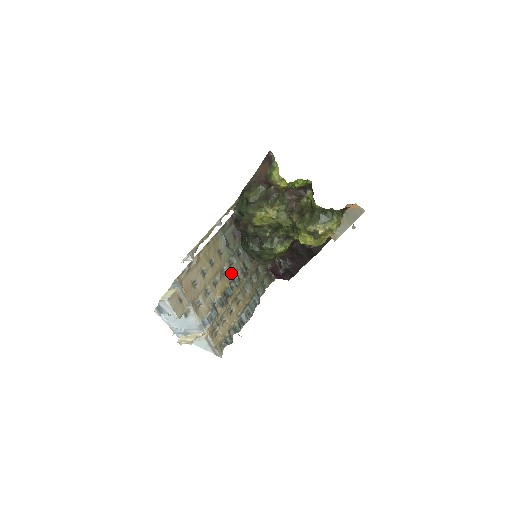
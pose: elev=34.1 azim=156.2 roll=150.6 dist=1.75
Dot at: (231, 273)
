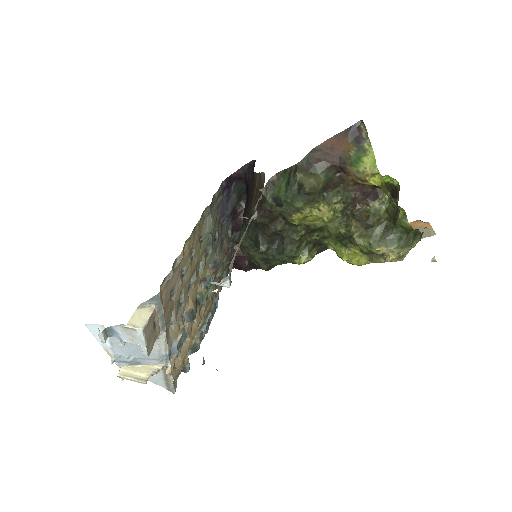
Dot at: (205, 269)
